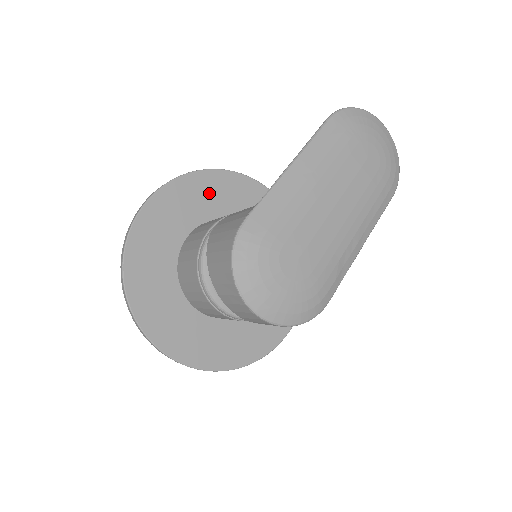
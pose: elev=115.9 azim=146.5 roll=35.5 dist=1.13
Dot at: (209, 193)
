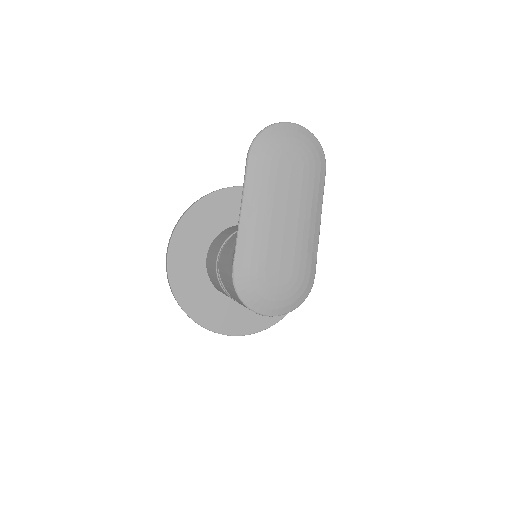
Dot at: (202, 222)
